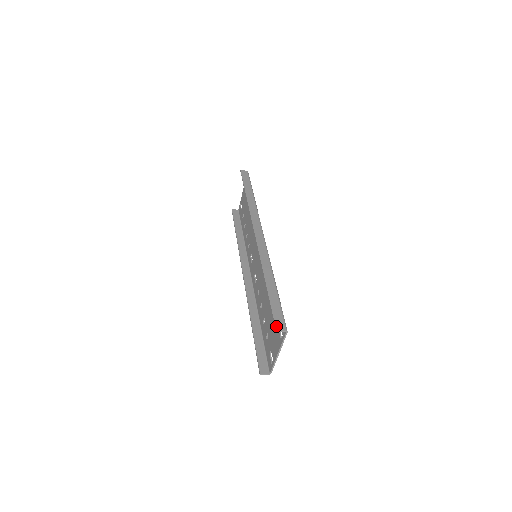
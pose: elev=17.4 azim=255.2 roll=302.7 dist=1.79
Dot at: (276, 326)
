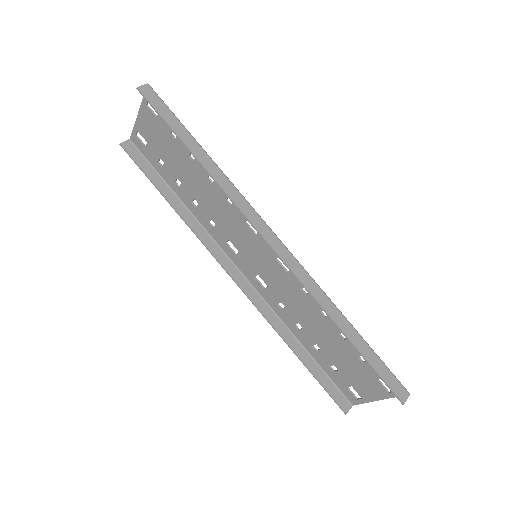
Dot at: (400, 398)
